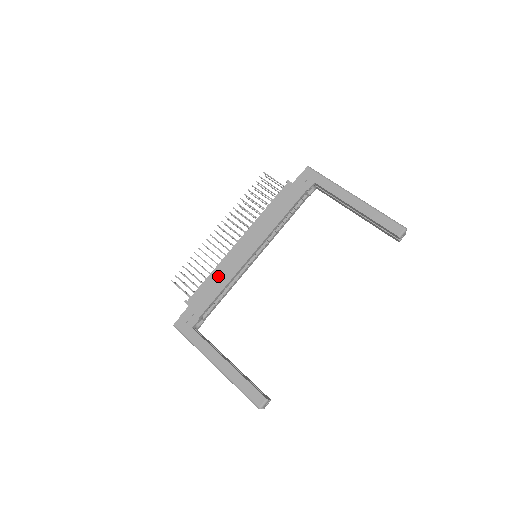
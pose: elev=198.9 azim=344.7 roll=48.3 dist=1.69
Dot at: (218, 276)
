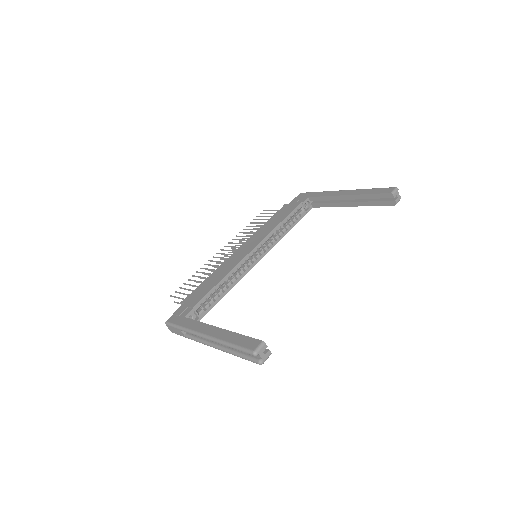
Dot at: (216, 274)
